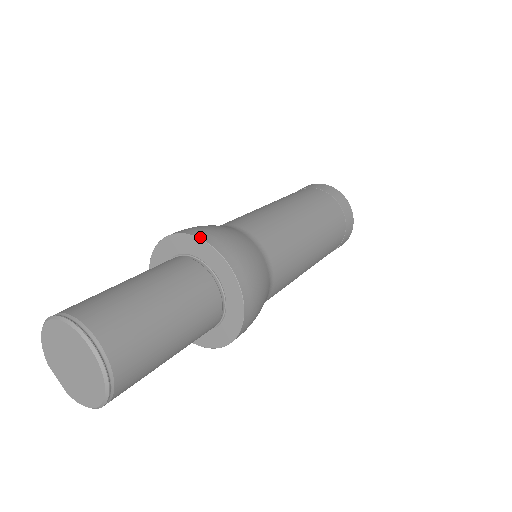
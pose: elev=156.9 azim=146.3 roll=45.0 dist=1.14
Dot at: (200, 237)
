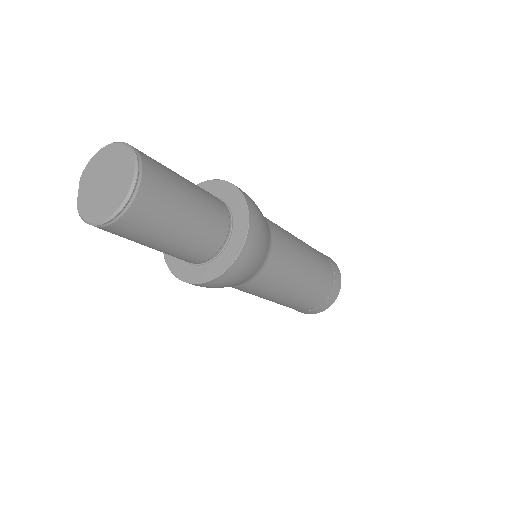
Dot at: (241, 191)
